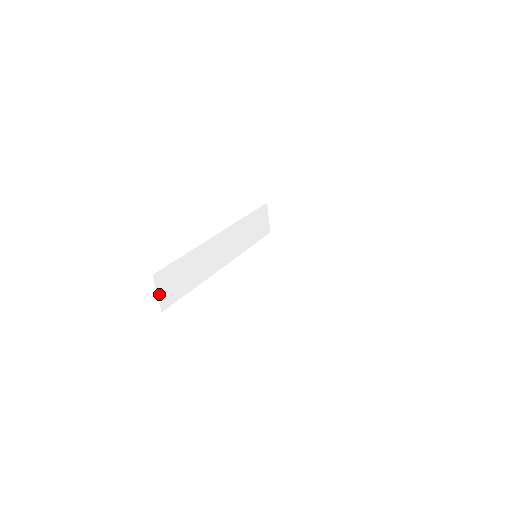
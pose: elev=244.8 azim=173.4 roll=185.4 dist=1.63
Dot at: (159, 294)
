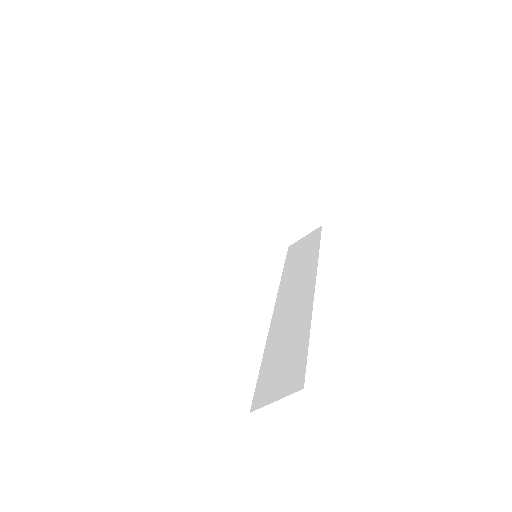
Dot at: occluded
